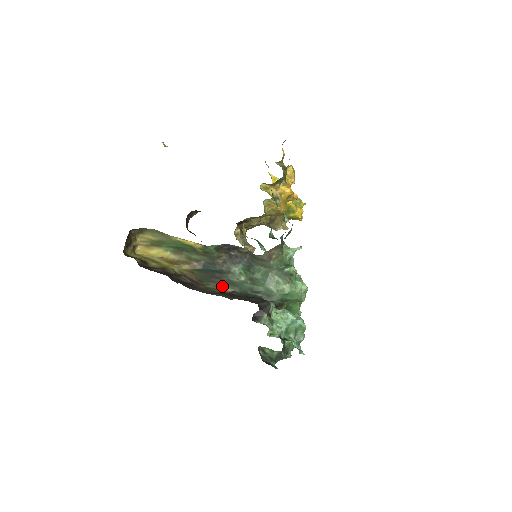
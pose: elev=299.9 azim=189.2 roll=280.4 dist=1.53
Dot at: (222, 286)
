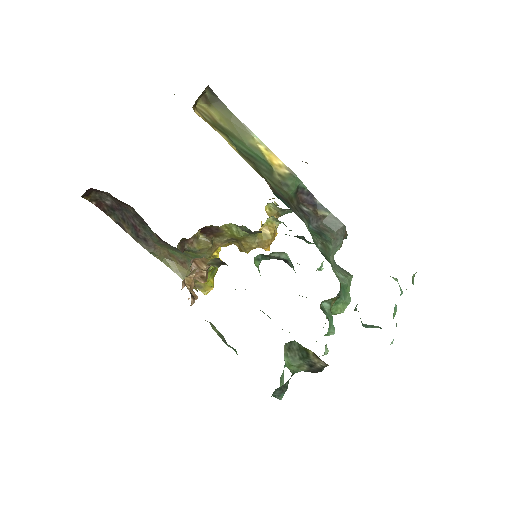
Dot at: occluded
